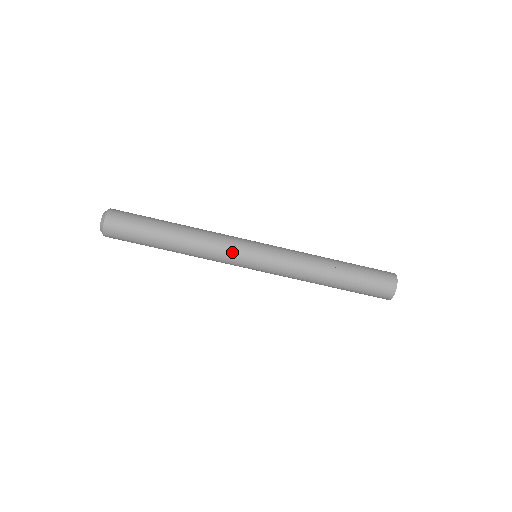
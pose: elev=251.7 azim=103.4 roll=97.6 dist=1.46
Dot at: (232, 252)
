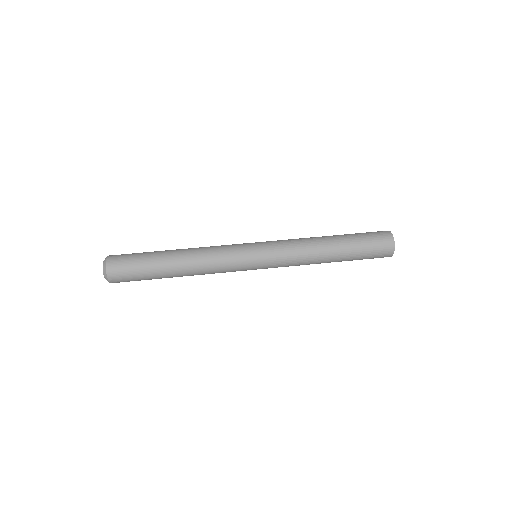
Dot at: (231, 245)
